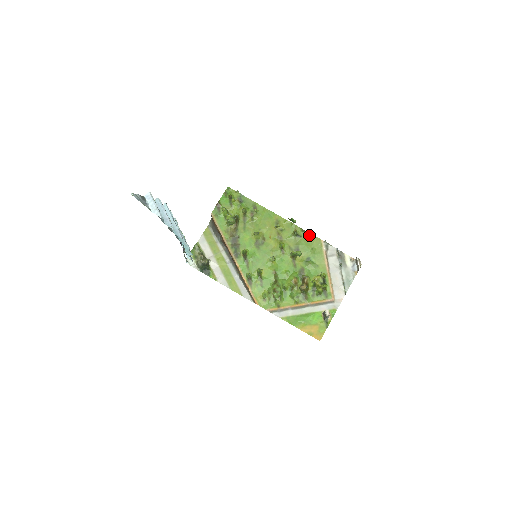
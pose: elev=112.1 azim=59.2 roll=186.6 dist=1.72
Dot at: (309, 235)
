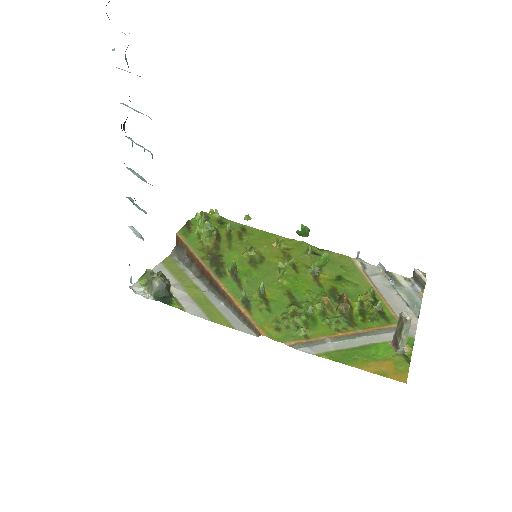
Dot at: (331, 253)
